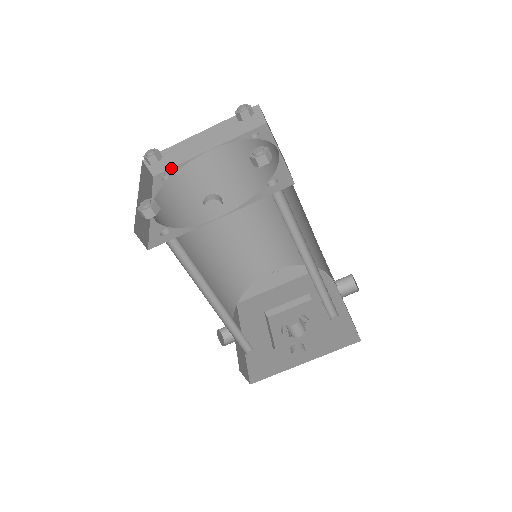
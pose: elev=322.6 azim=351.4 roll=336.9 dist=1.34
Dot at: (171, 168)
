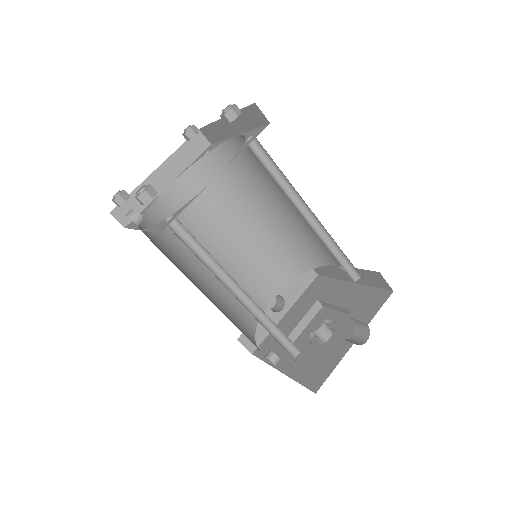
Dot at: (218, 142)
